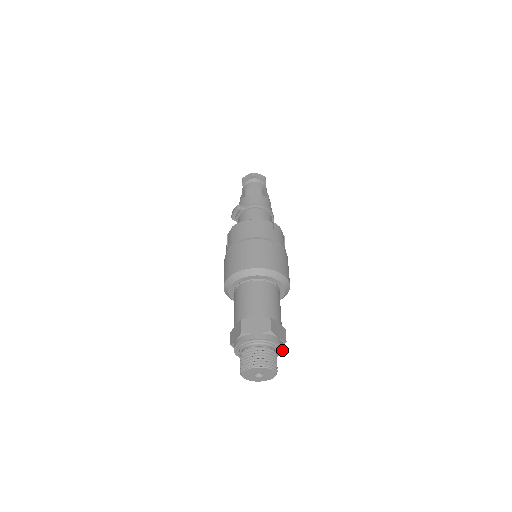
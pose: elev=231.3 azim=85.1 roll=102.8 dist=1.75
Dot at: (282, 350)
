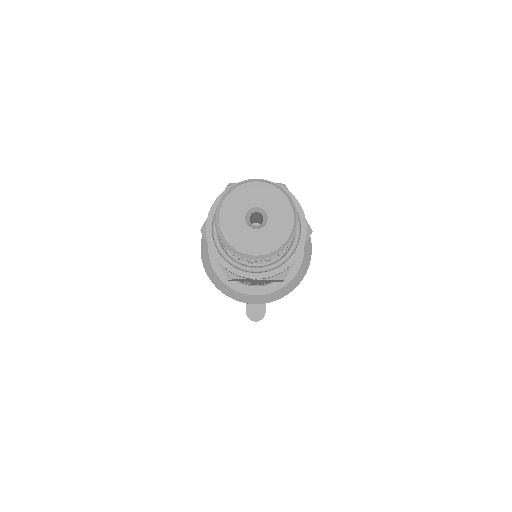
Dot at: (304, 235)
